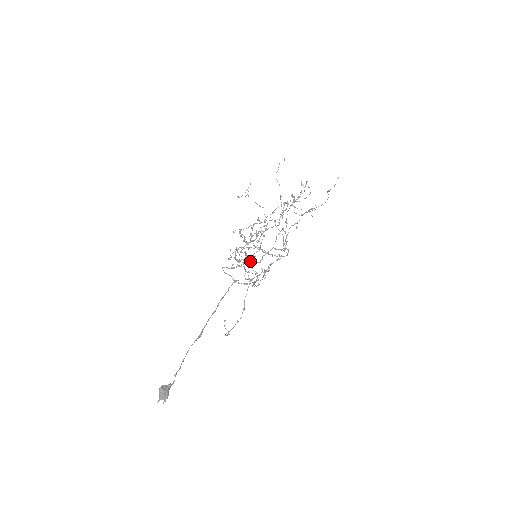
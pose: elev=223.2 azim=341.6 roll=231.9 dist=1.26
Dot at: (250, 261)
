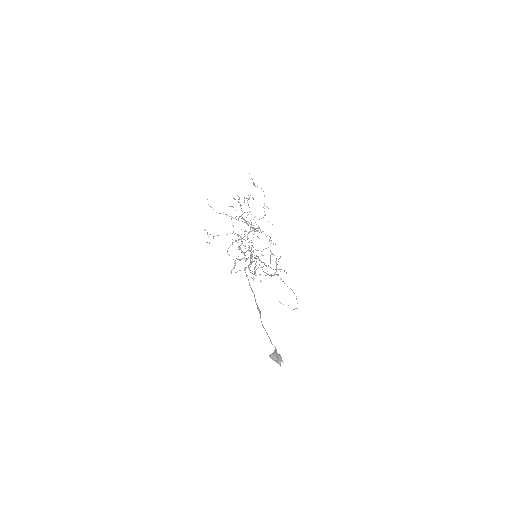
Dot at: (254, 261)
